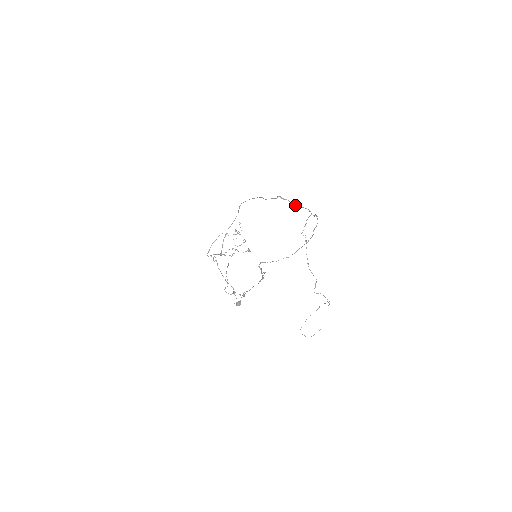
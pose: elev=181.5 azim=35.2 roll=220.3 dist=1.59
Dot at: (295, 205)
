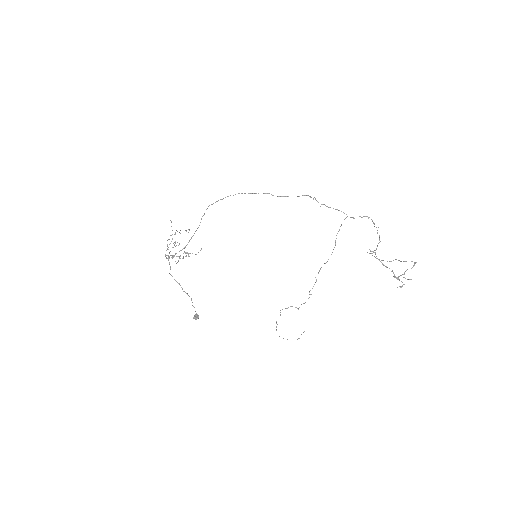
Dot at: (326, 206)
